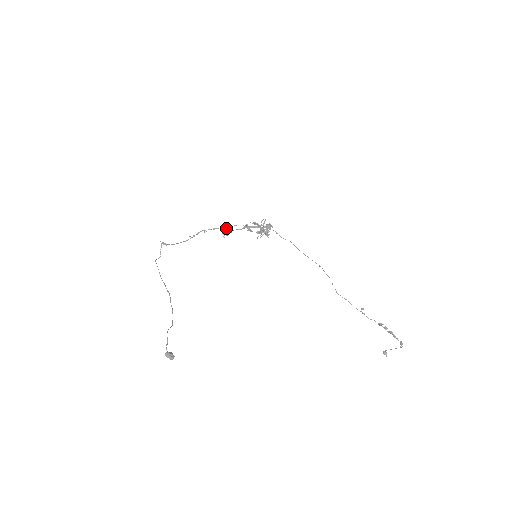
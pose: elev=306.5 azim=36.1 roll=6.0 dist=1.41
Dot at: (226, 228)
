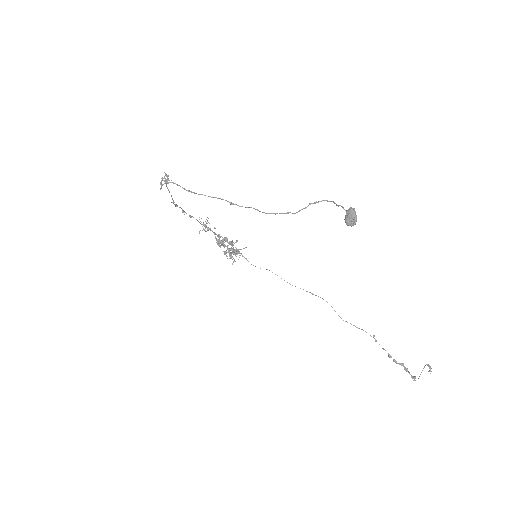
Dot at: occluded
